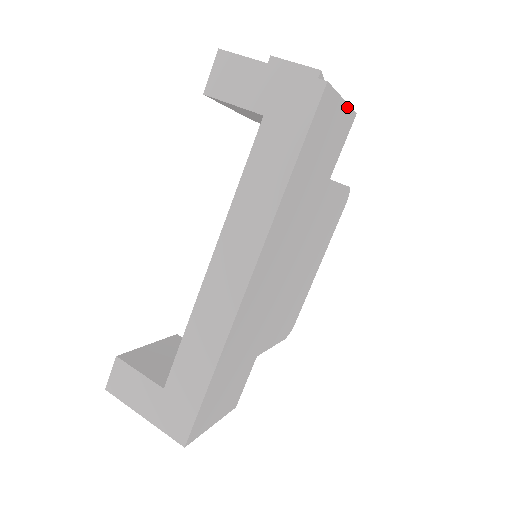
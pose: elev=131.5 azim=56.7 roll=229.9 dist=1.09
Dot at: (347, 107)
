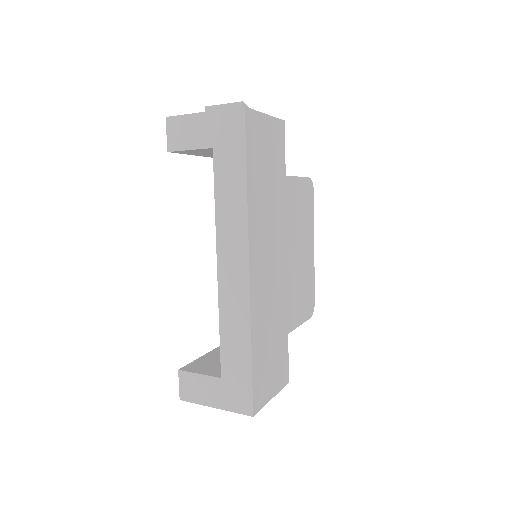
Dot at: (273, 119)
